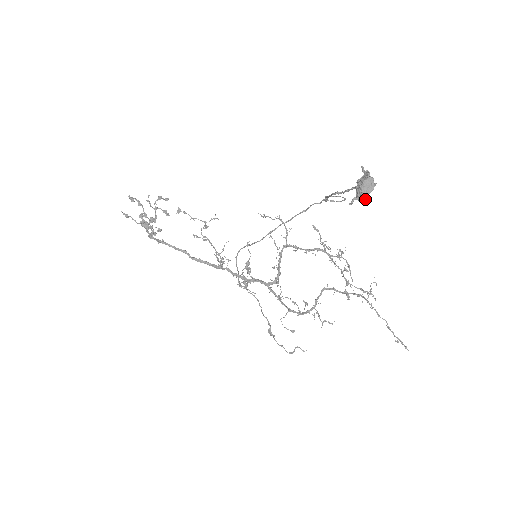
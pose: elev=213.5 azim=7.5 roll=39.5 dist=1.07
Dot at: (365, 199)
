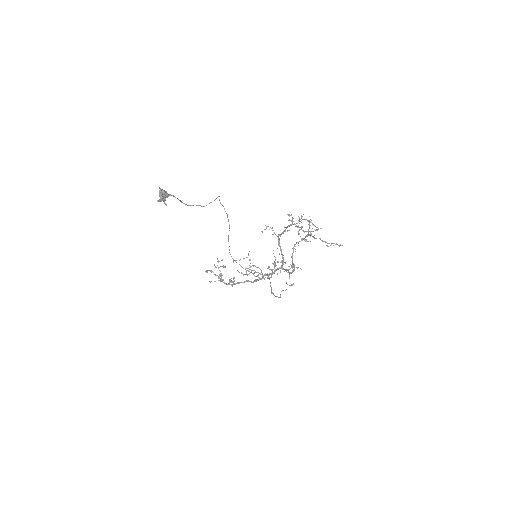
Dot at: (157, 201)
